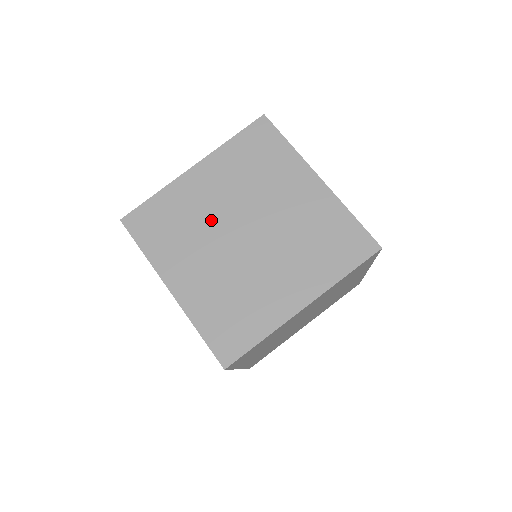
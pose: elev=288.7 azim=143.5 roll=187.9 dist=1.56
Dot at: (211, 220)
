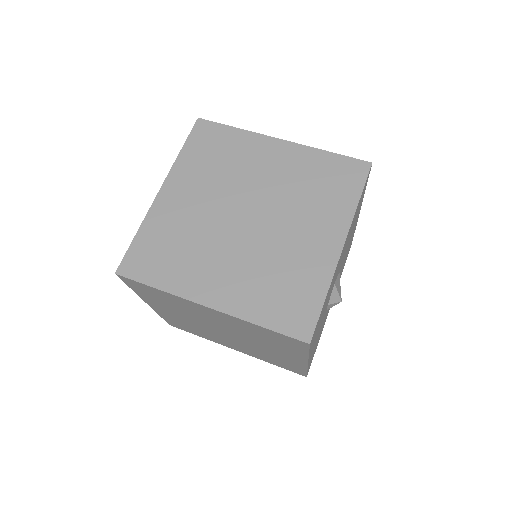
Dot at: (241, 183)
